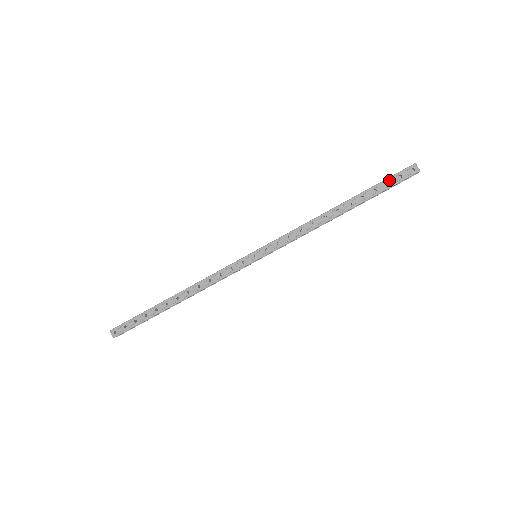
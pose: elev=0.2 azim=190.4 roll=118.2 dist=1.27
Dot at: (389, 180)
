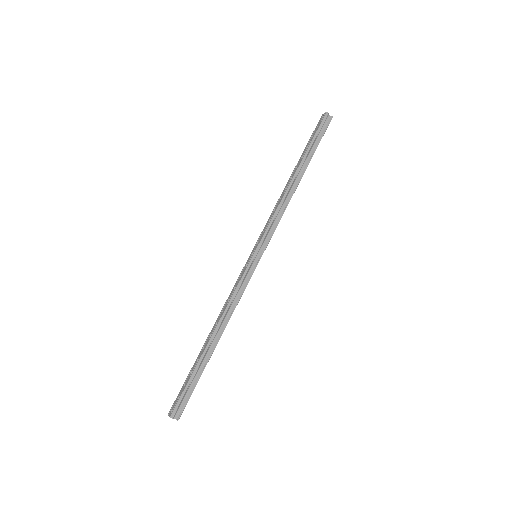
Dot at: (312, 135)
